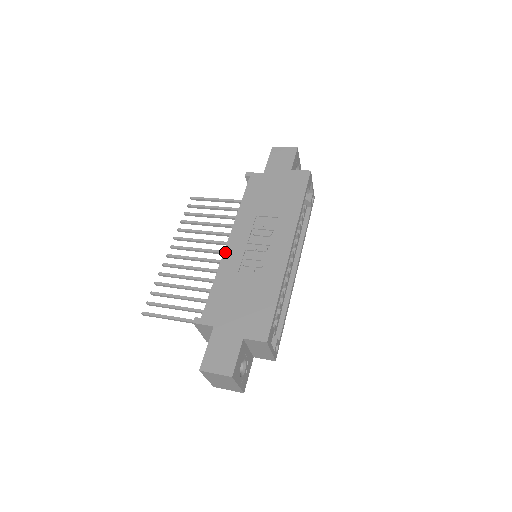
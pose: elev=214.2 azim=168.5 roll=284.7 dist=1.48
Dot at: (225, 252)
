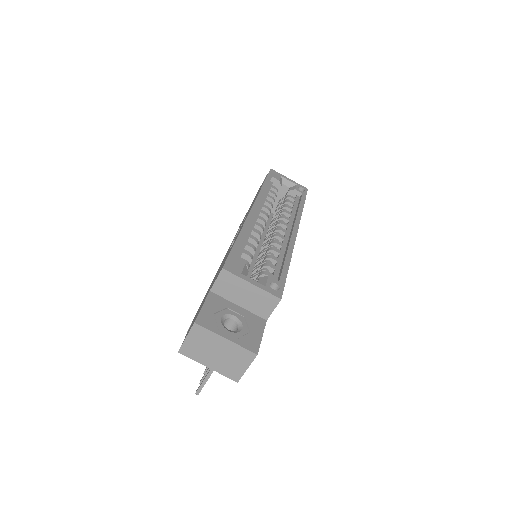
Dot at: occluded
